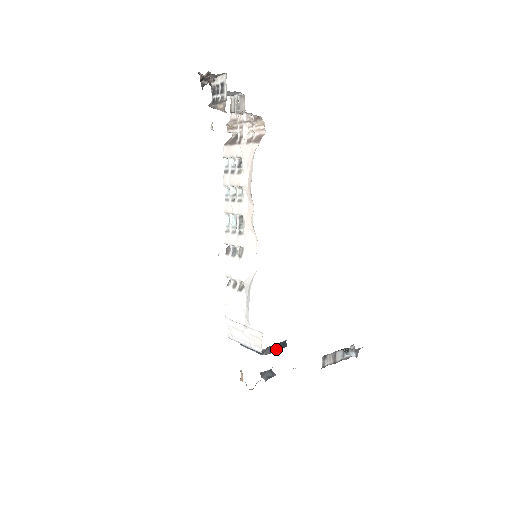
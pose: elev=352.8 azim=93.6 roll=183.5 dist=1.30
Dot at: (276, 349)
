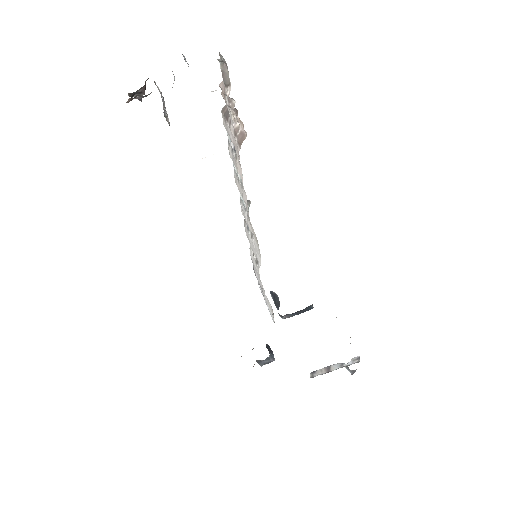
Dot at: (297, 313)
